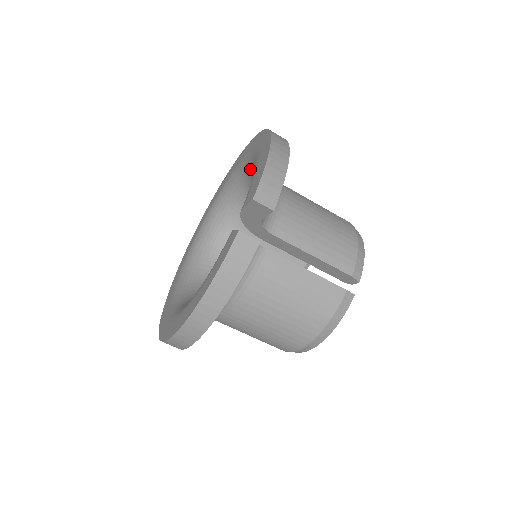
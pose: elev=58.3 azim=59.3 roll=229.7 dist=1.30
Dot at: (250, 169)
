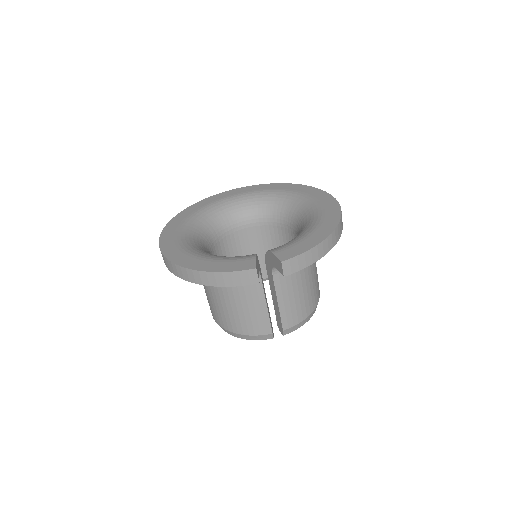
Dot at: (309, 216)
